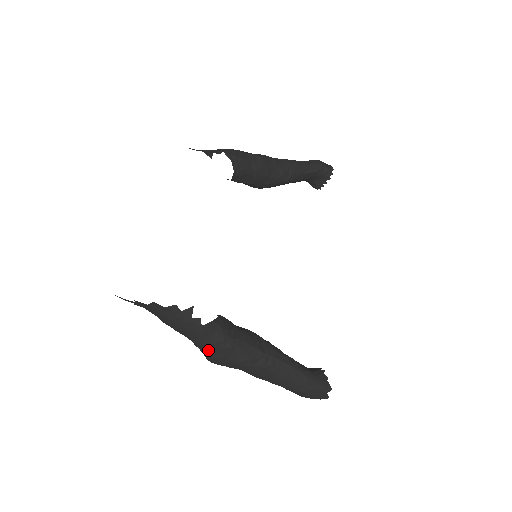
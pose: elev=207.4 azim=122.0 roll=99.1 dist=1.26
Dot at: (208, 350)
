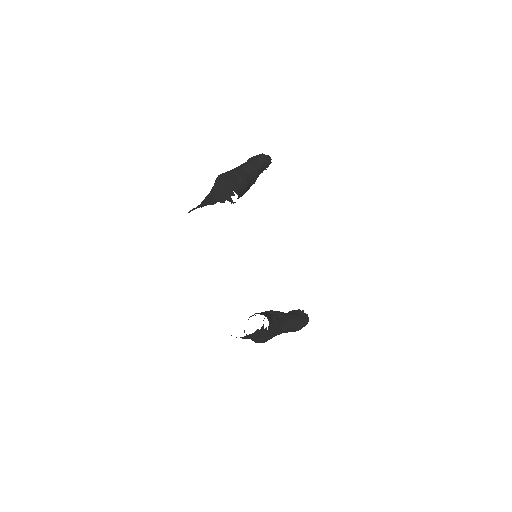
Dot at: (265, 340)
